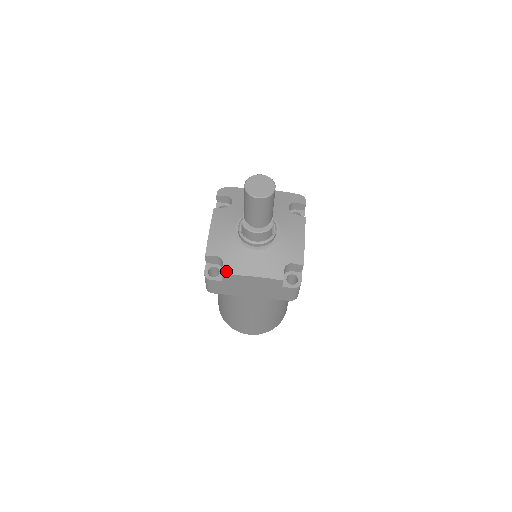
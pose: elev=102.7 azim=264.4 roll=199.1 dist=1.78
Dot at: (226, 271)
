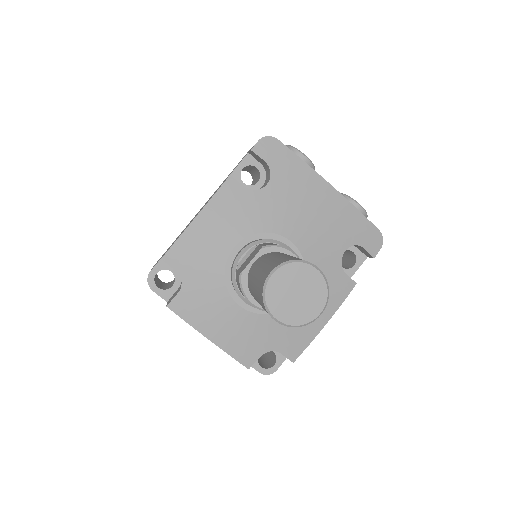
Dot at: (176, 306)
